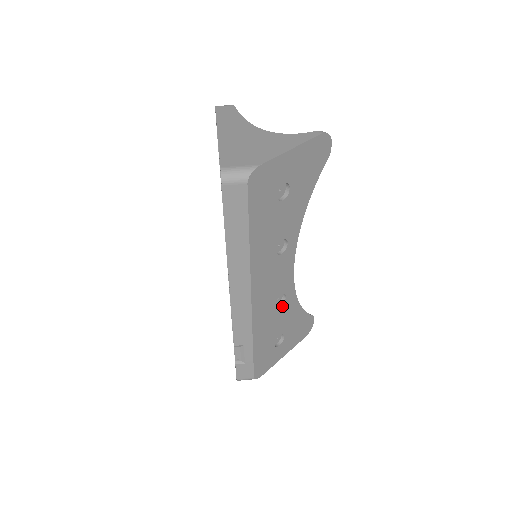
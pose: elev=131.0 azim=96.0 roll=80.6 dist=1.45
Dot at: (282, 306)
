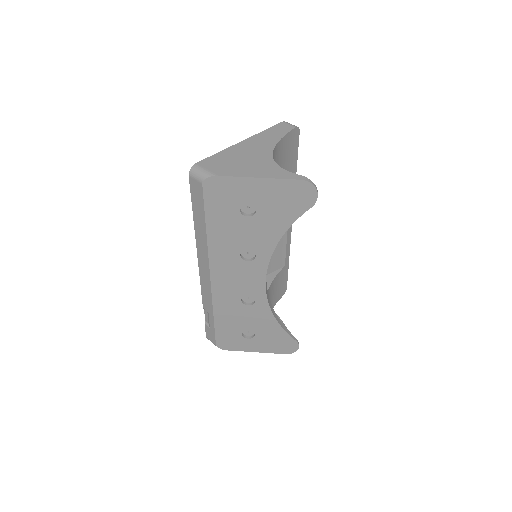
Dot at: (251, 307)
